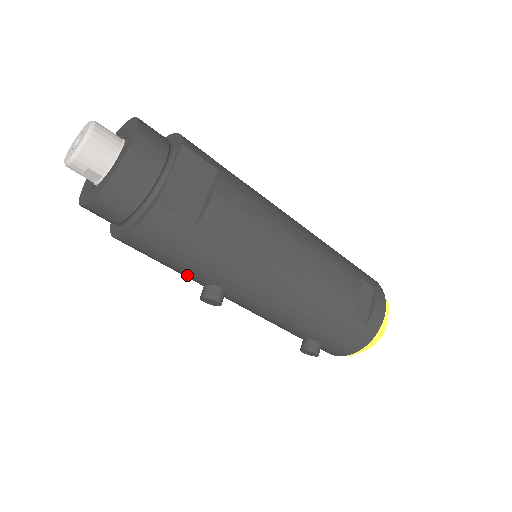
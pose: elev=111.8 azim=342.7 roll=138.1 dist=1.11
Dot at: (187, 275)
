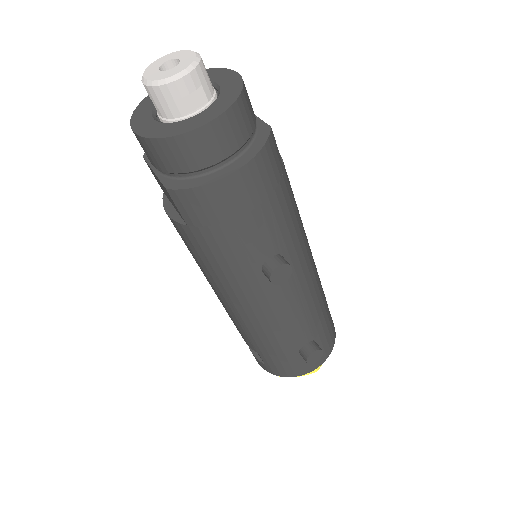
Dot at: (260, 243)
